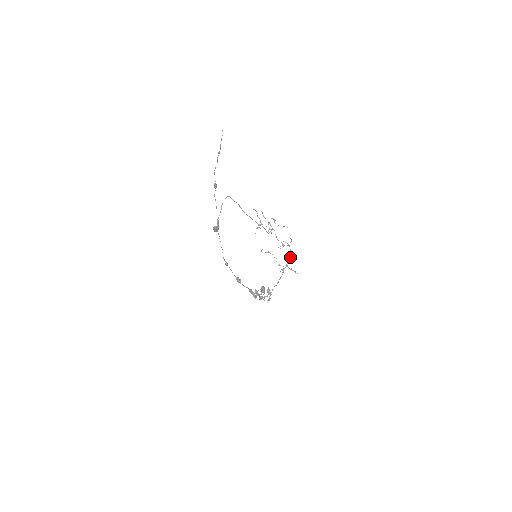
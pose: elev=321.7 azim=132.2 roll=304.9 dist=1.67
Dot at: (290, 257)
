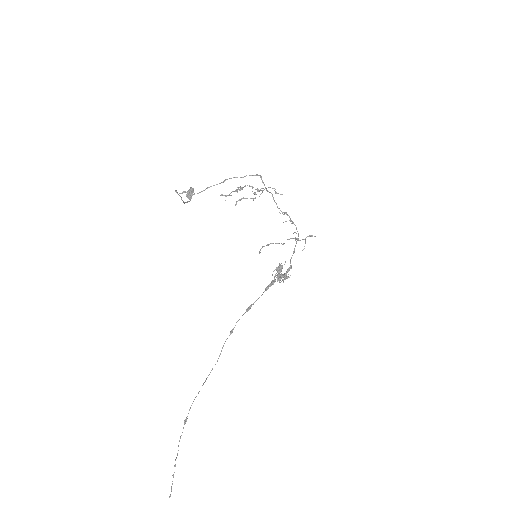
Dot at: (298, 234)
